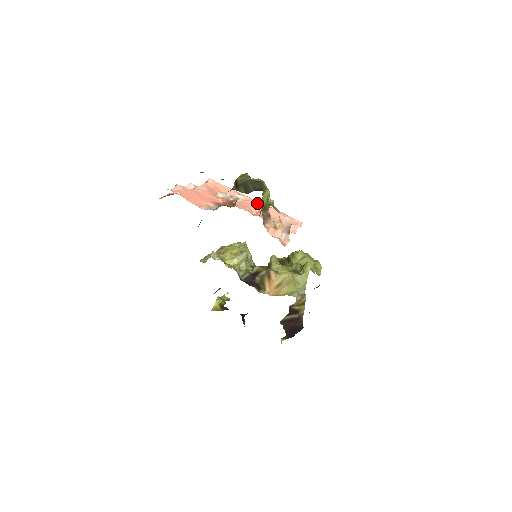
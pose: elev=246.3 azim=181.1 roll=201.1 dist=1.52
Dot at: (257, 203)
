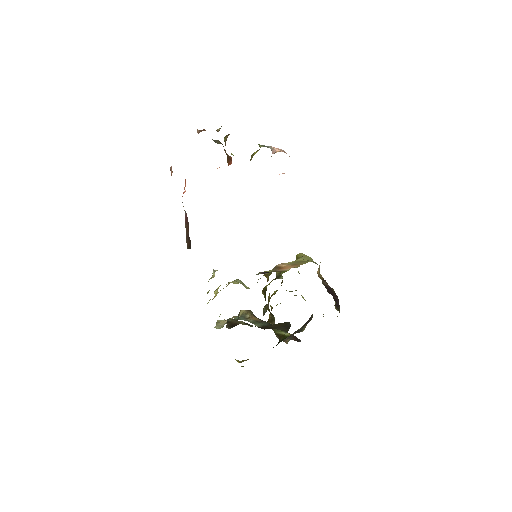
Dot at: occluded
